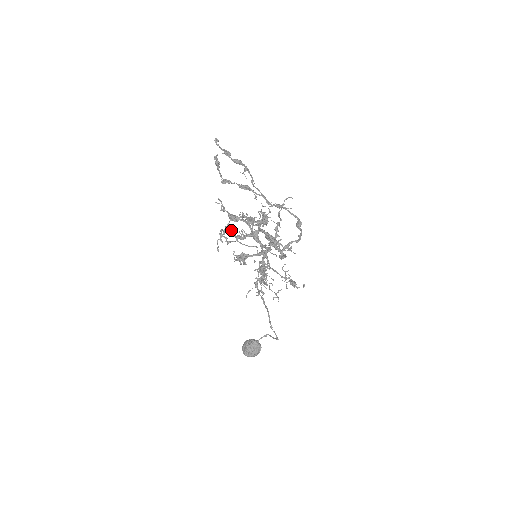
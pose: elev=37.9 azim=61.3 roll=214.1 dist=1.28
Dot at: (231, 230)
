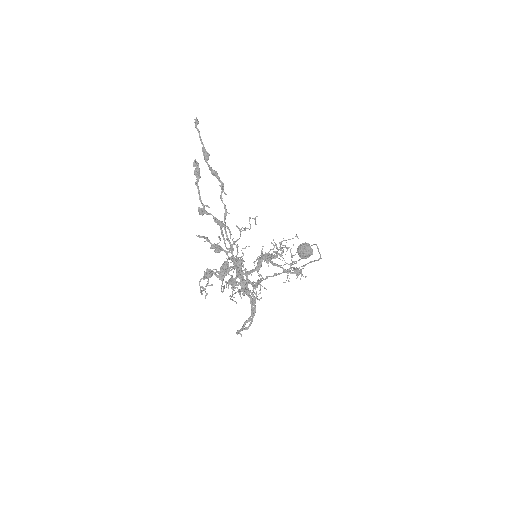
Dot at: (210, 276)
